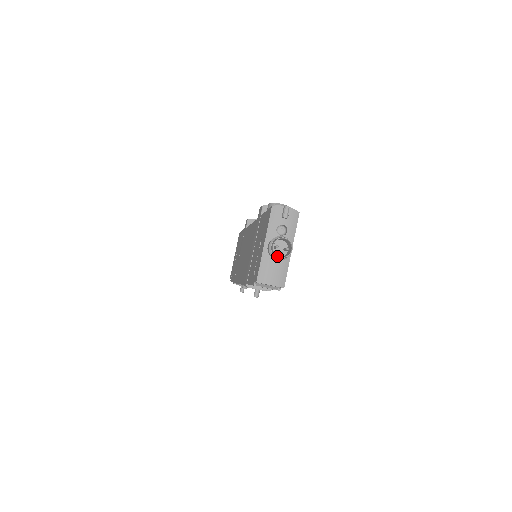
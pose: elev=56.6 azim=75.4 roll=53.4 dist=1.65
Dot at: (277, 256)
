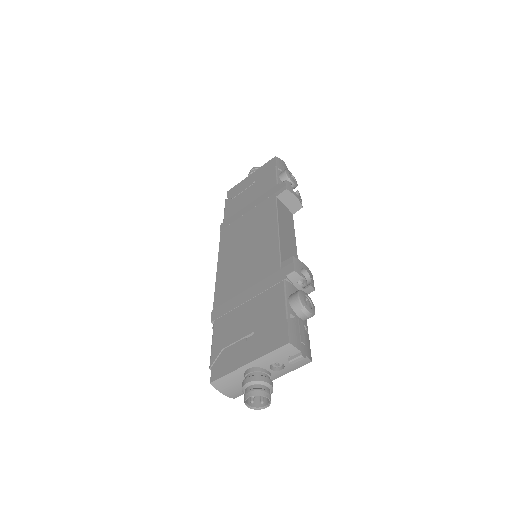
Dot at: (245, 403)
